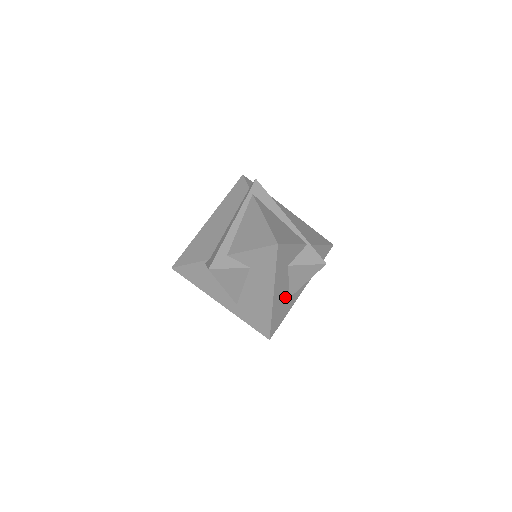
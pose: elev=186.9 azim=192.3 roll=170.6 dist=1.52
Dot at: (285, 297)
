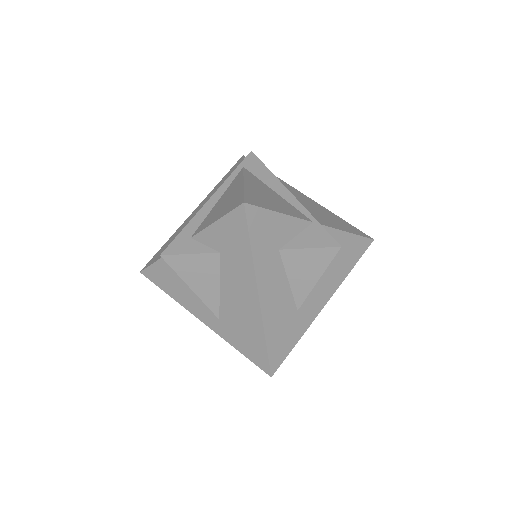
Dot at: (287, 306)
